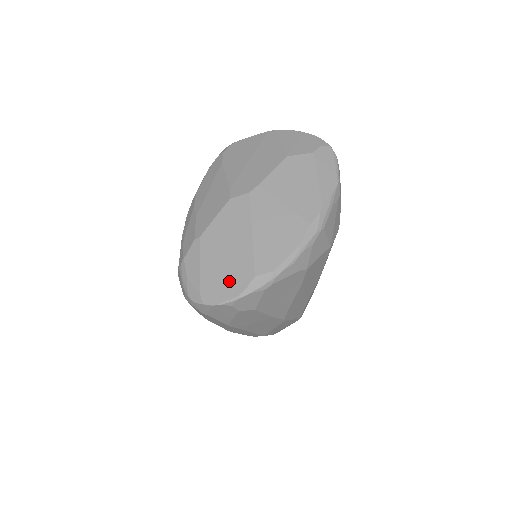
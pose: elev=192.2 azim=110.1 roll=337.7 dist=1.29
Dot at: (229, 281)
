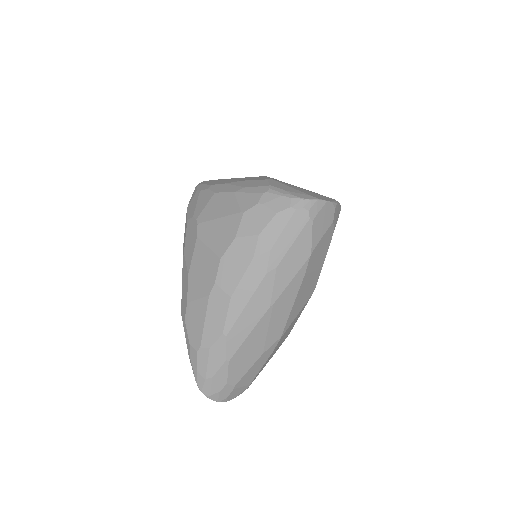
Dot at: (321, 196)
